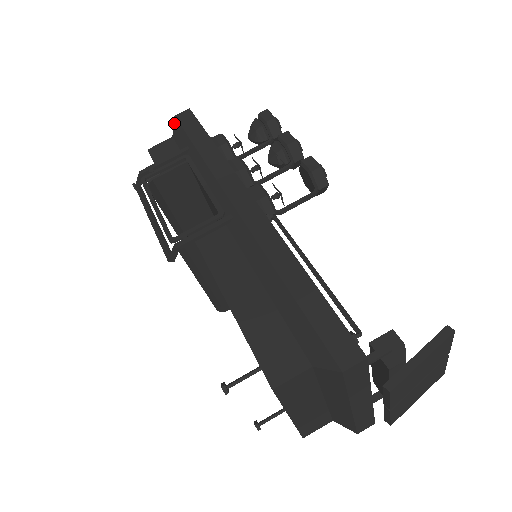
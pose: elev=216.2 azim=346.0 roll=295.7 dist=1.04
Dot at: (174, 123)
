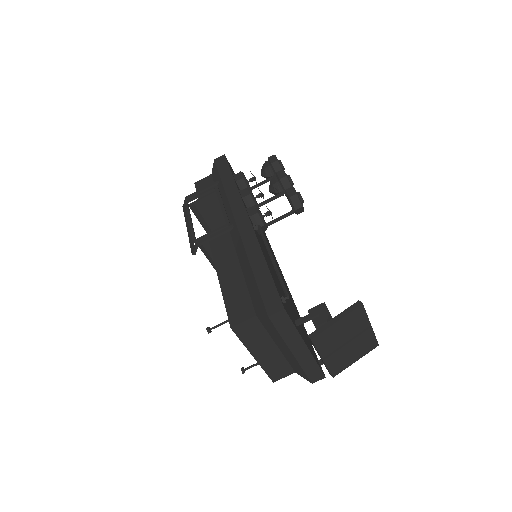
Dot at: (213, 165)
